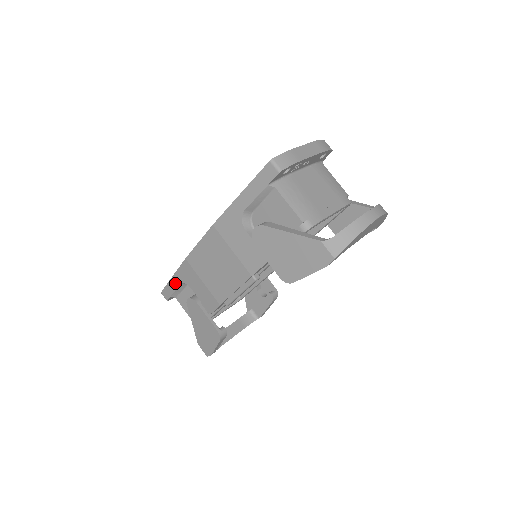
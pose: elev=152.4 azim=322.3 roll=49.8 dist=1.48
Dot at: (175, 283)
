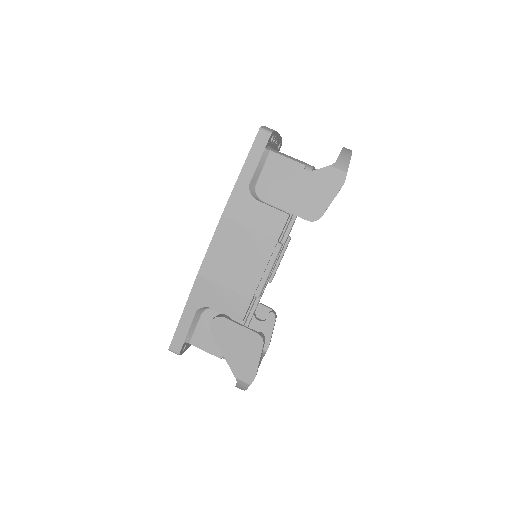
Dot at: (188, 318)
